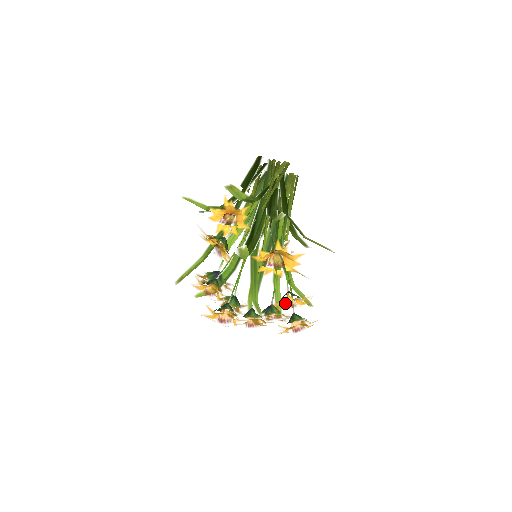
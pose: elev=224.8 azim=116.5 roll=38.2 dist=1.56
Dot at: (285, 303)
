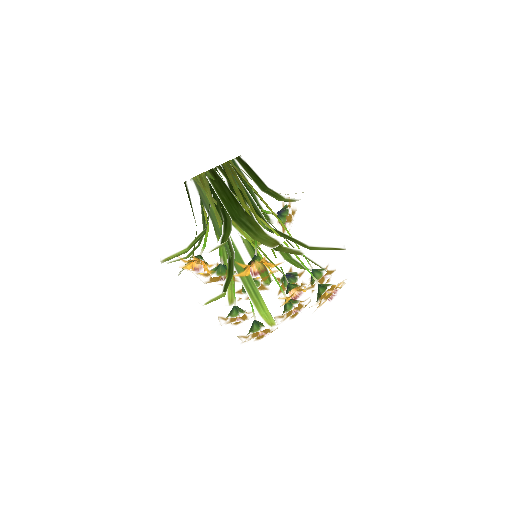
Dot at: occluded
